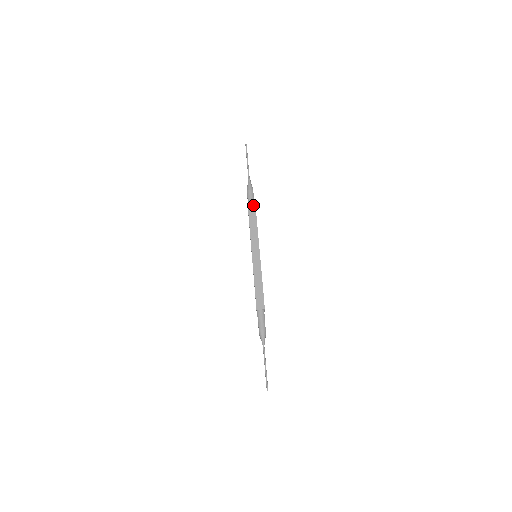
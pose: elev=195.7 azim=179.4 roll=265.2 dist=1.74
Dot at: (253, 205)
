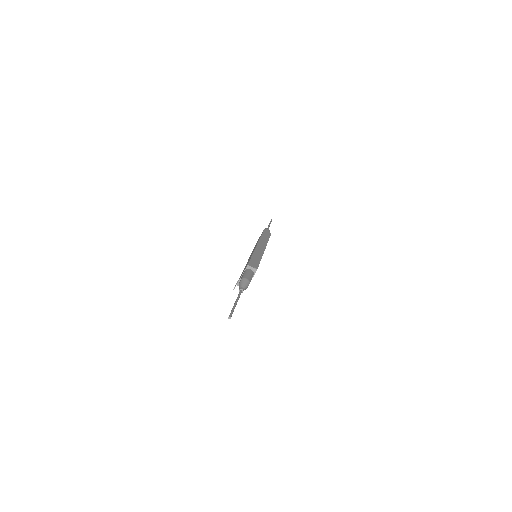
Dot at: occluded
